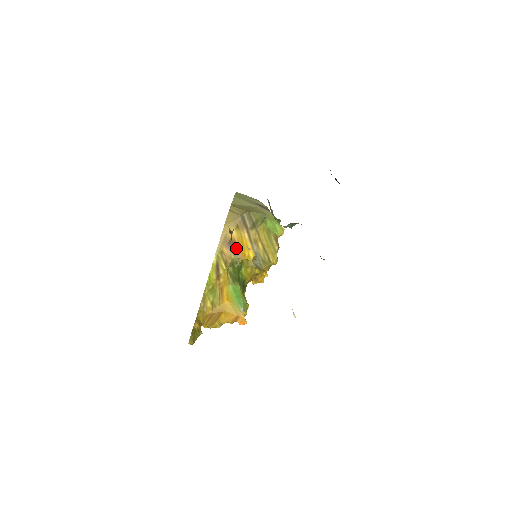
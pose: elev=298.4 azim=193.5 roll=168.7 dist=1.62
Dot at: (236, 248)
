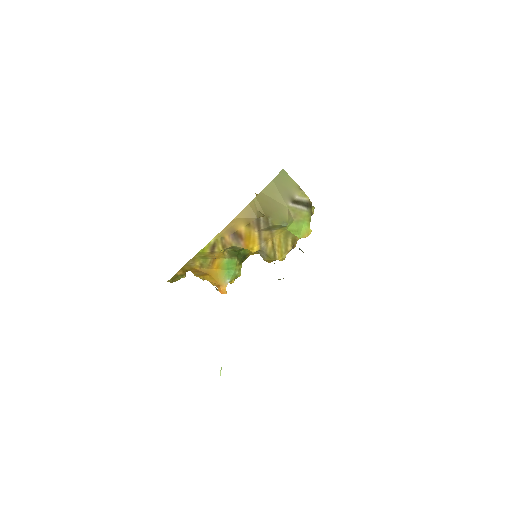
Dot at: (240, 239)
